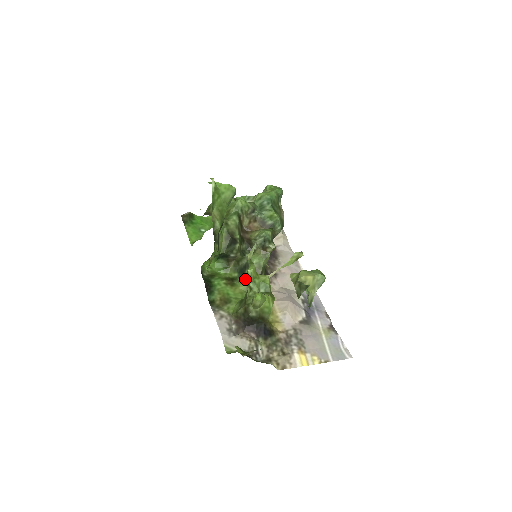
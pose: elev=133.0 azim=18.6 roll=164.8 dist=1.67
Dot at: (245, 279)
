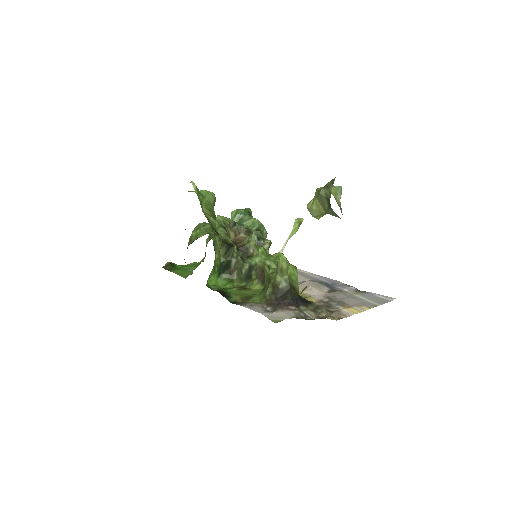
Dot at: (255, 279)
